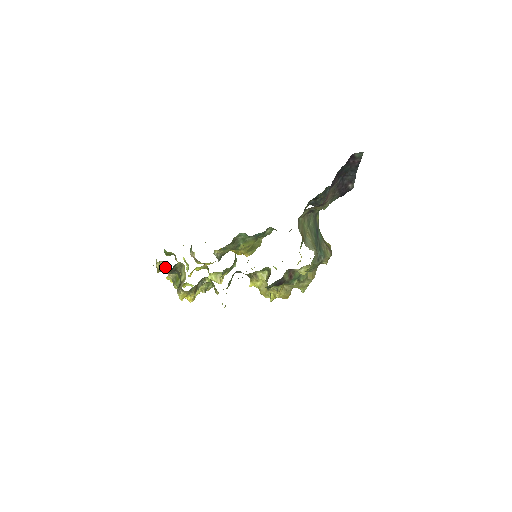
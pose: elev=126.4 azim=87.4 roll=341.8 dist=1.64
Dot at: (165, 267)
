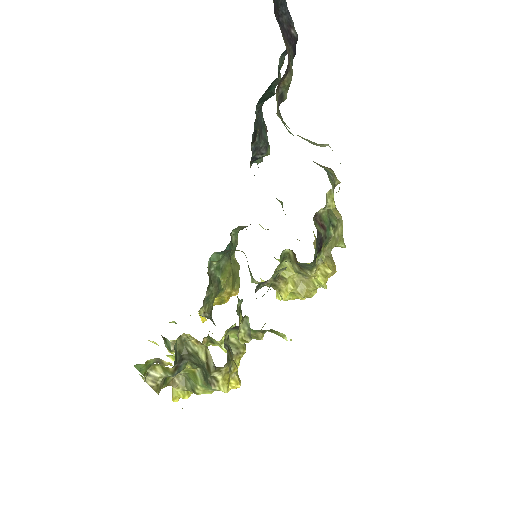
Dot at: (162, 372)
